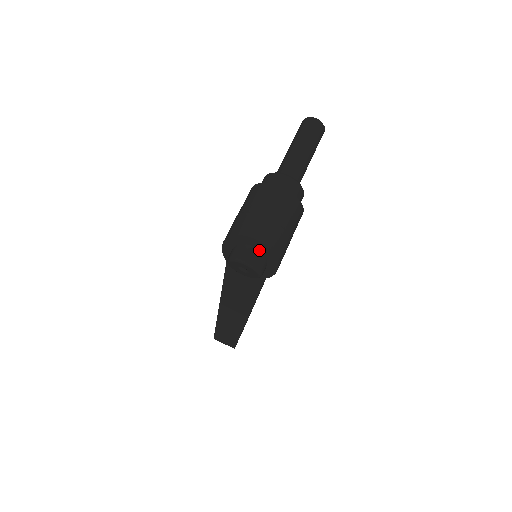
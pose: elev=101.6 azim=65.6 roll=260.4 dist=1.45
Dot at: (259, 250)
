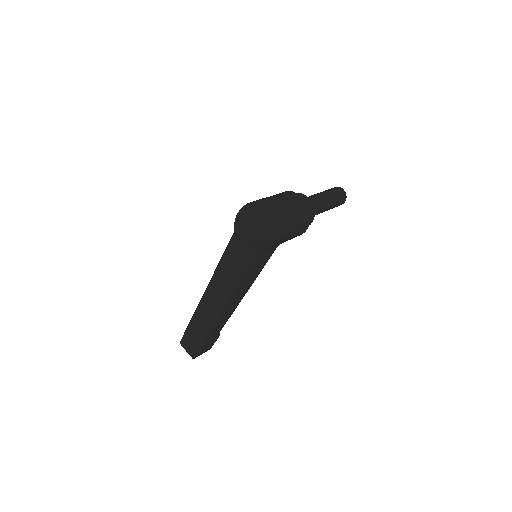
Dot at: (265, 219)
